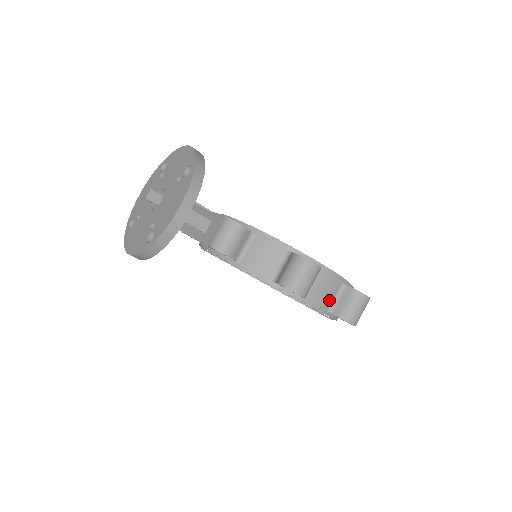
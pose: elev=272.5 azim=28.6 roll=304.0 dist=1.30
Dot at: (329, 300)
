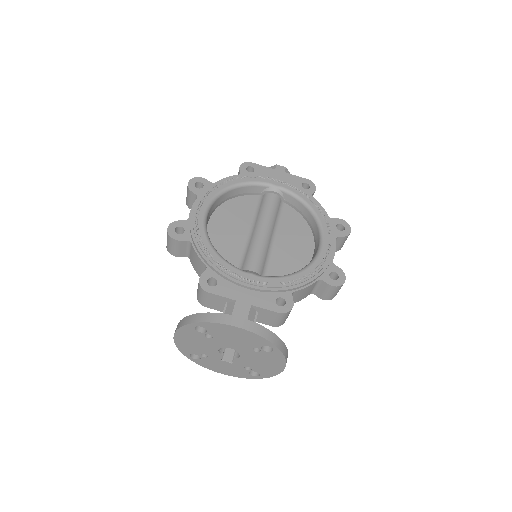
Dot at: occluded
